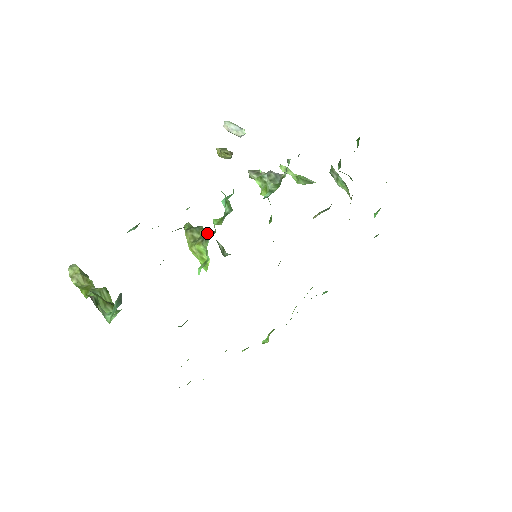
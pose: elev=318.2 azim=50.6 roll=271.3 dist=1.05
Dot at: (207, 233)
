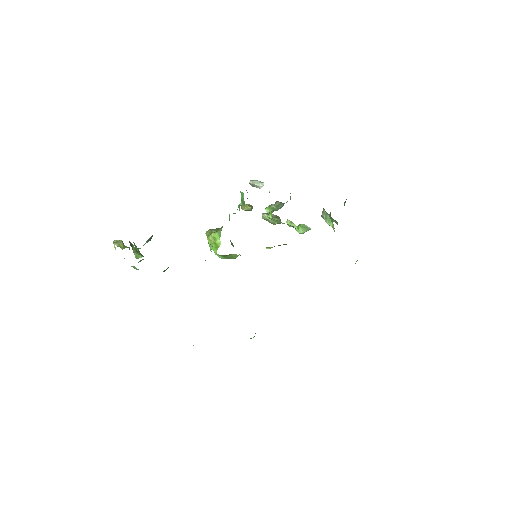
Dot at: occluded
